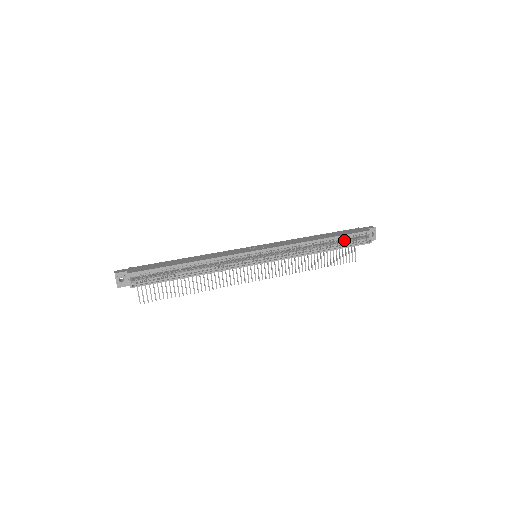
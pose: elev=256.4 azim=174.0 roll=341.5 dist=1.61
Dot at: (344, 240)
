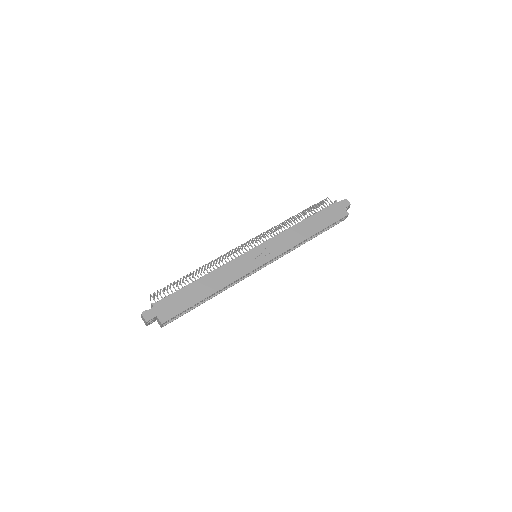
Dot at: occluded
